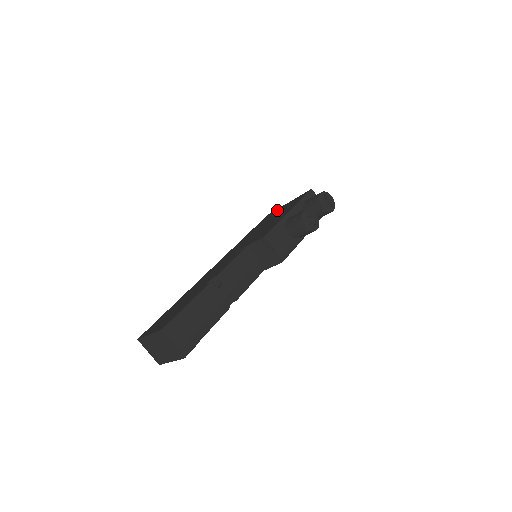
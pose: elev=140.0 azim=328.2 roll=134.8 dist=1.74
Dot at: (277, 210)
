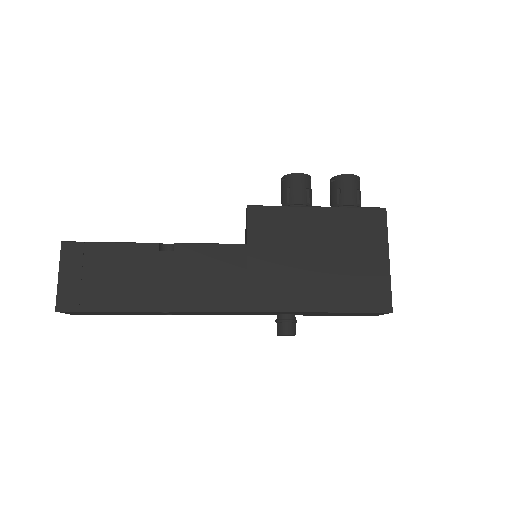
Dot at: occluded
